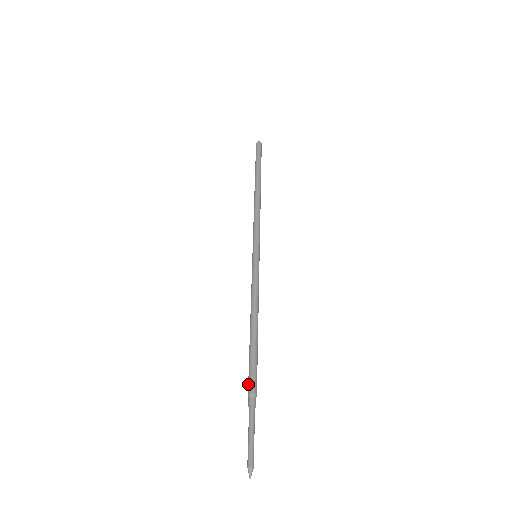
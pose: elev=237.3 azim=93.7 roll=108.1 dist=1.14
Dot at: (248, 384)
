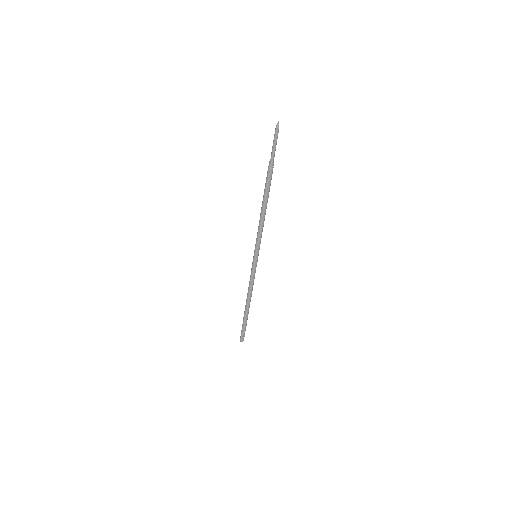
Dot at: (267, 173)
